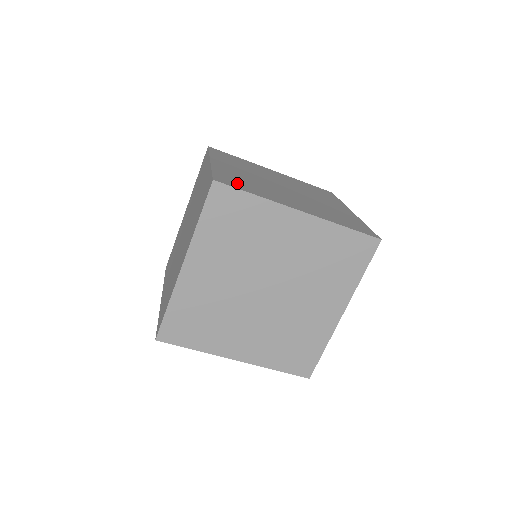
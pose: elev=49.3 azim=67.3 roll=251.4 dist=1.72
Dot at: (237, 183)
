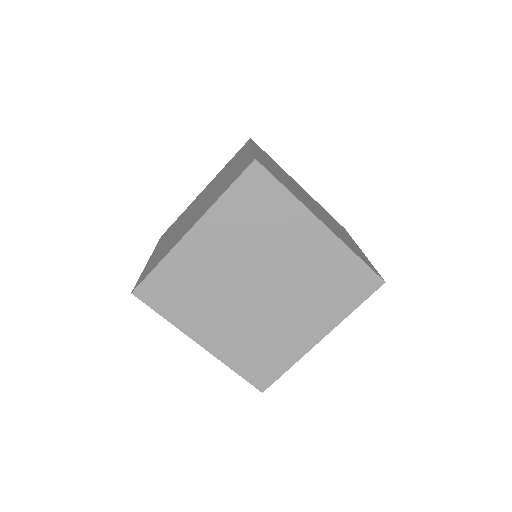
Dot at: occluded
